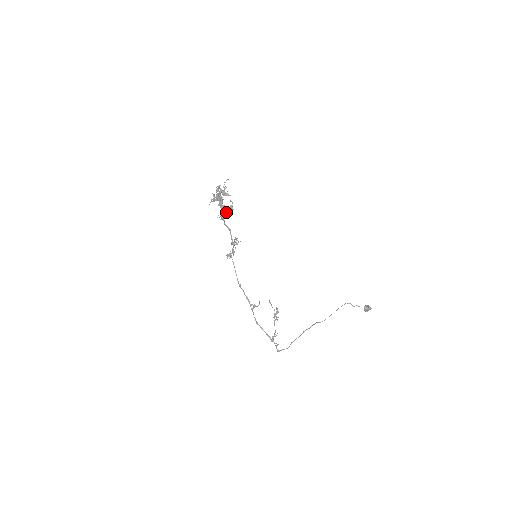
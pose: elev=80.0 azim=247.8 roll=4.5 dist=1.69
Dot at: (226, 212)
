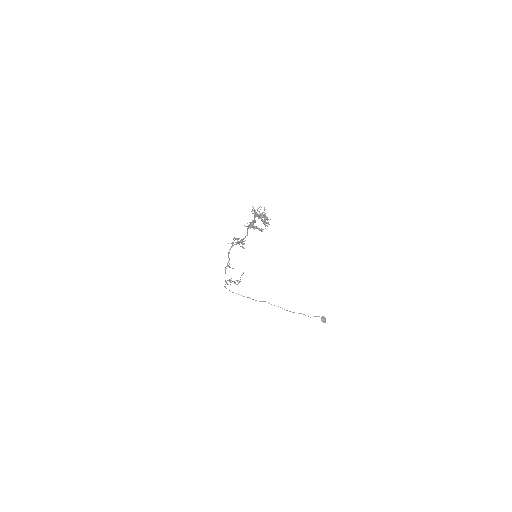
Dot at: (253, 228)
